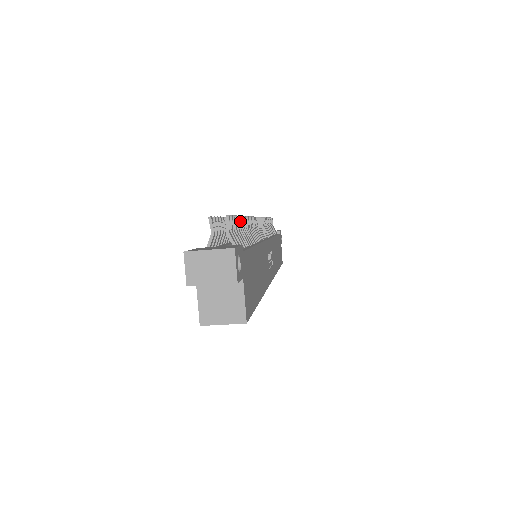
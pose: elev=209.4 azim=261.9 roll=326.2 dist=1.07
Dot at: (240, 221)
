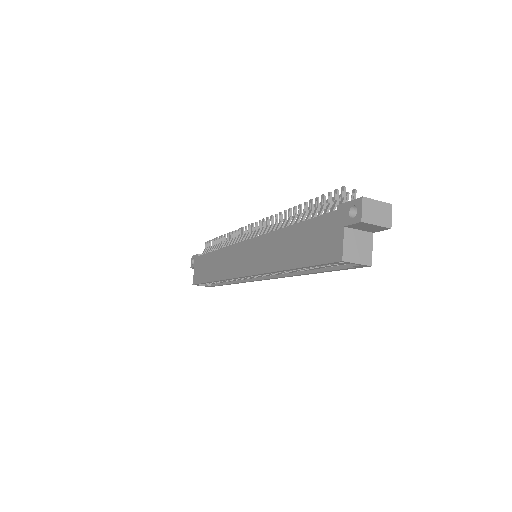
Dot at: occluded
